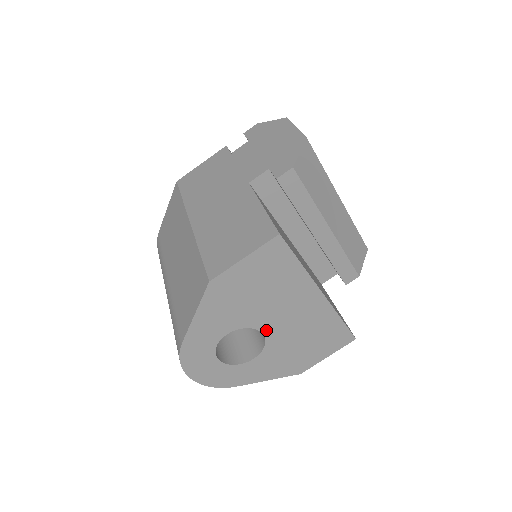
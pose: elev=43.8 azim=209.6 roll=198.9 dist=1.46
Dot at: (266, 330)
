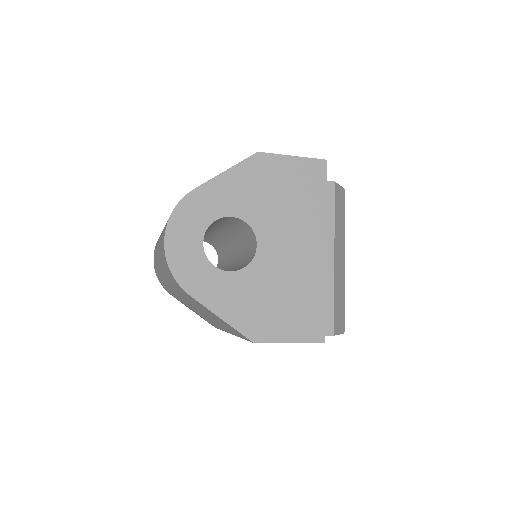
Dot at: (262, 245)
